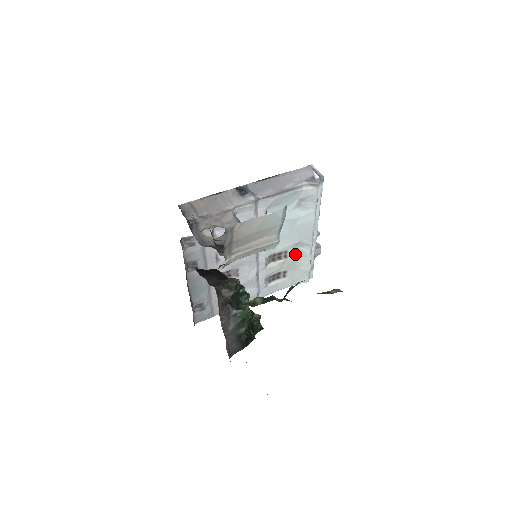
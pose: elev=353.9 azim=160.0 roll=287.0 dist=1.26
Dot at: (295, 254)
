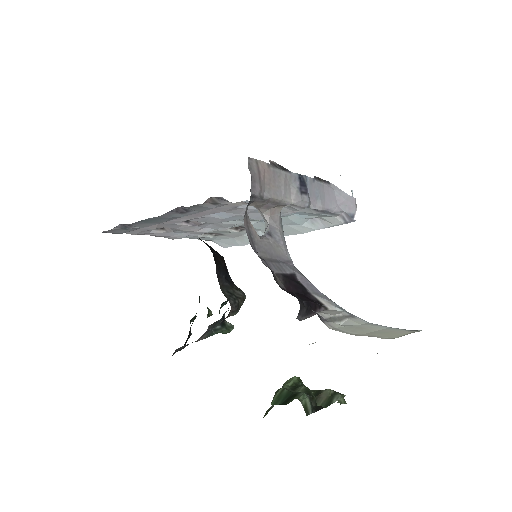
Dot at: occluded
